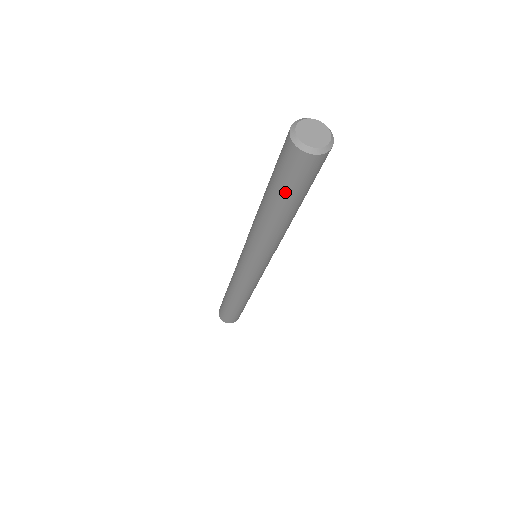
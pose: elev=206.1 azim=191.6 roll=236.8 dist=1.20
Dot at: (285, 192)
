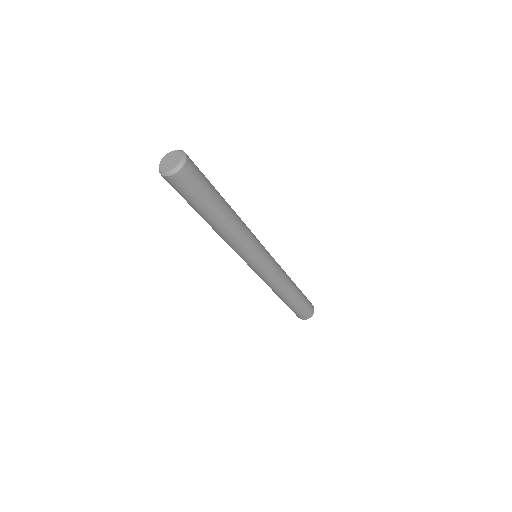
Dot at: (194, 205)
